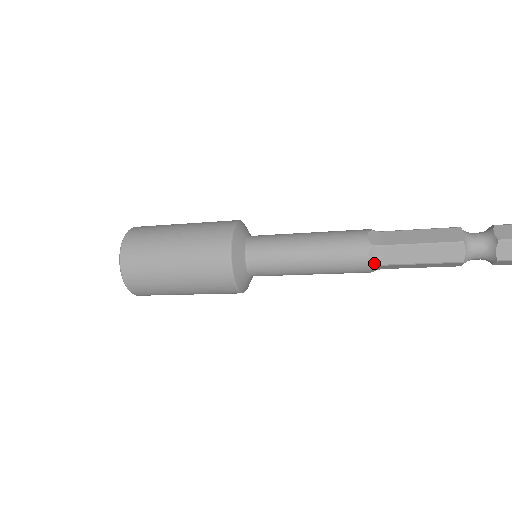
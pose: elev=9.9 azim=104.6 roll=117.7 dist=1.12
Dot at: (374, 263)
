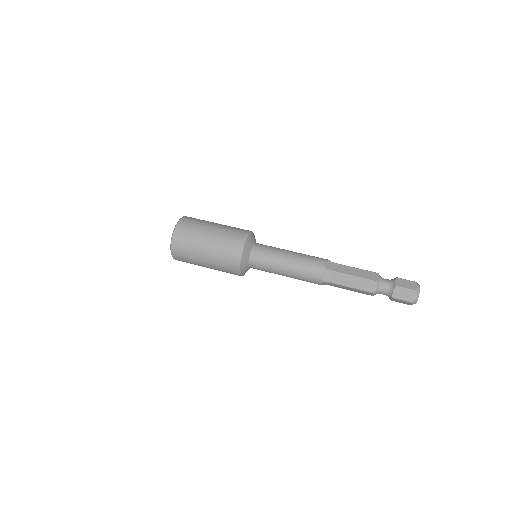
Dot at: occluded
